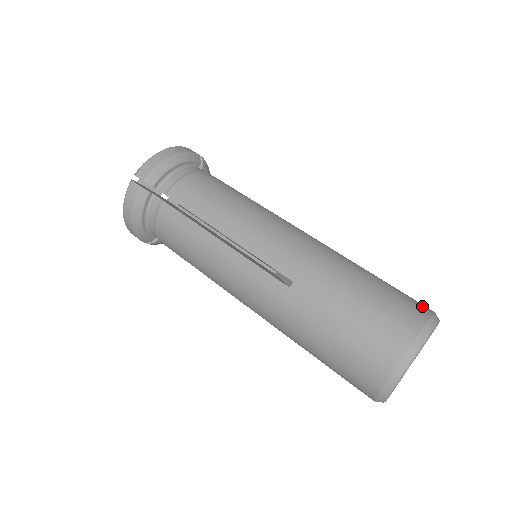
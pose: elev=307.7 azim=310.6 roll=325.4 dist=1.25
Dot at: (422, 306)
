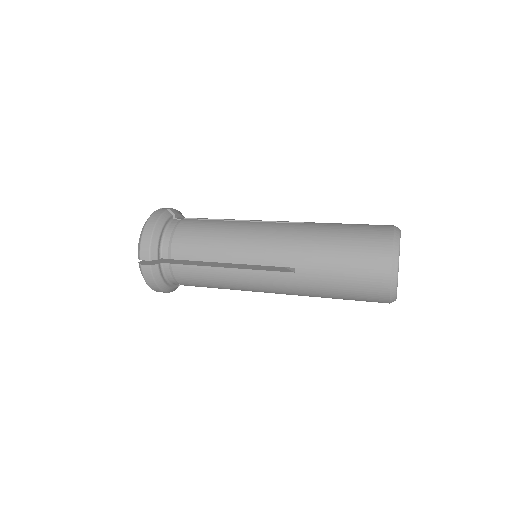
Dot at: occluded
